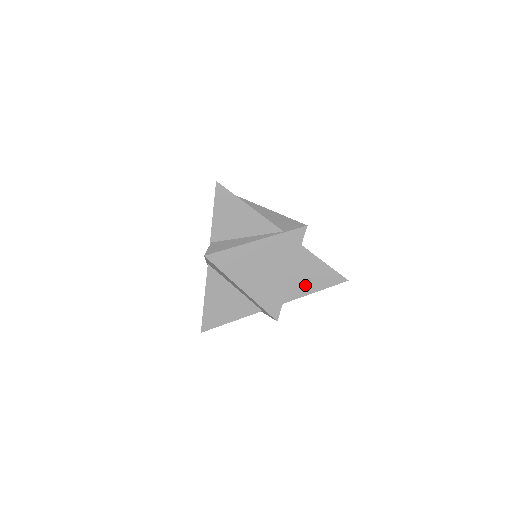
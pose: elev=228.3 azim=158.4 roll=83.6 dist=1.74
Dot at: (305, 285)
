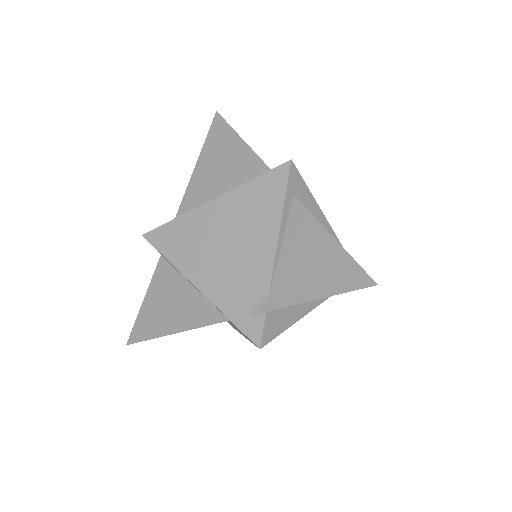
Dot at: occluded
